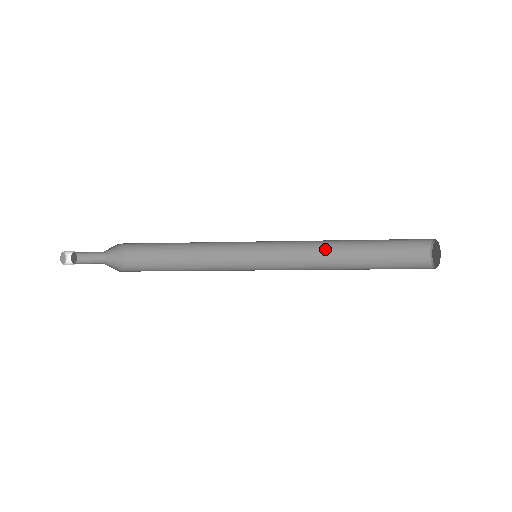
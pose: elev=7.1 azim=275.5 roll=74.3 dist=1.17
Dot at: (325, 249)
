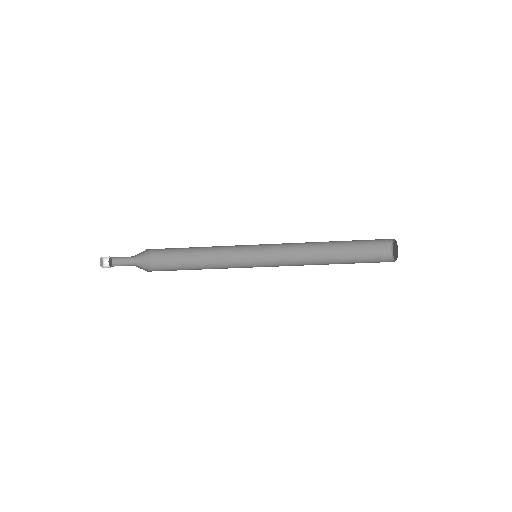
Dot at: (310, 259)
